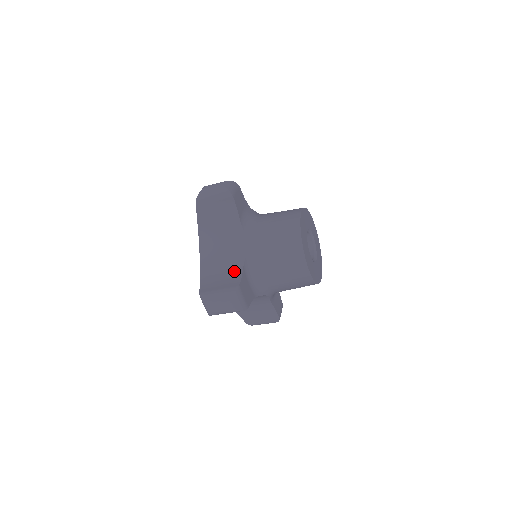
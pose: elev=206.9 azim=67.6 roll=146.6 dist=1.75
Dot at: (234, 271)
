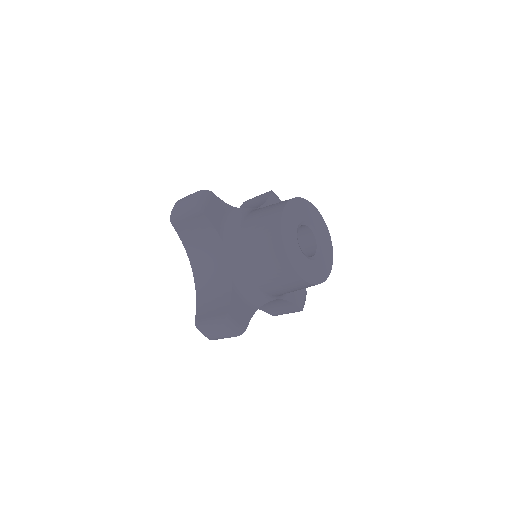
Dot at: (224, 293)
